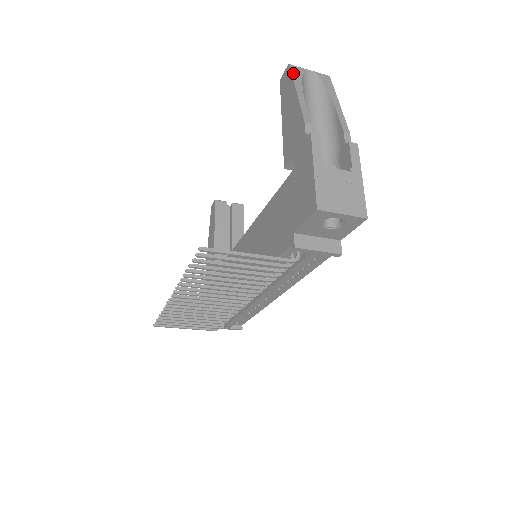
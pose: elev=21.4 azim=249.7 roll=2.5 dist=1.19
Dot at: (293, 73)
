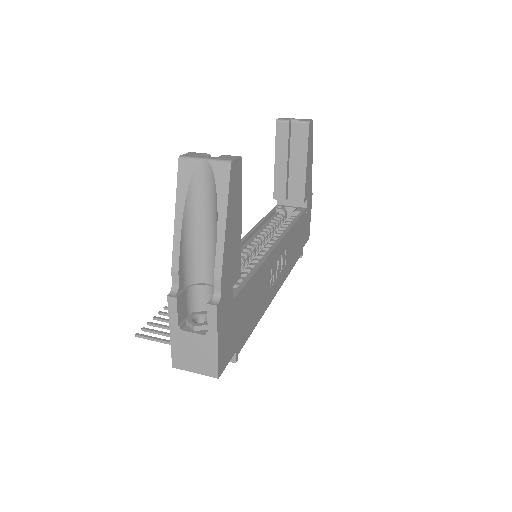
Dot at: (179, 179)
